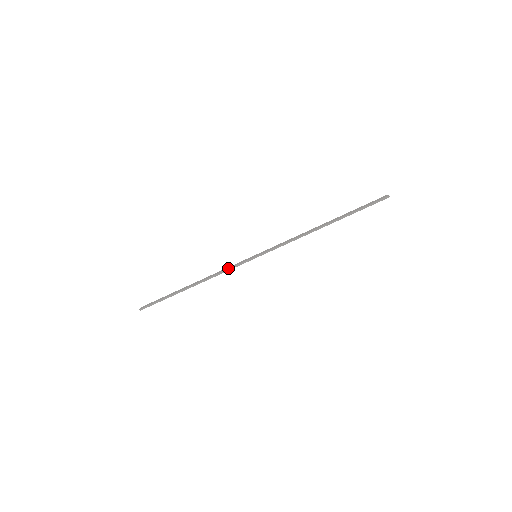
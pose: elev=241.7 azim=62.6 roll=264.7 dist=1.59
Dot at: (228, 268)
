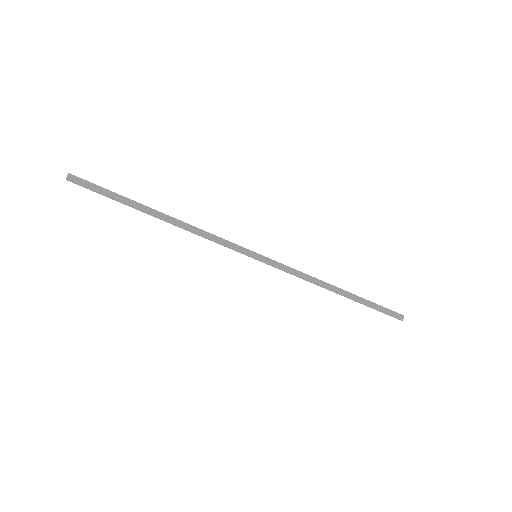
Dot at: (218, 241)
